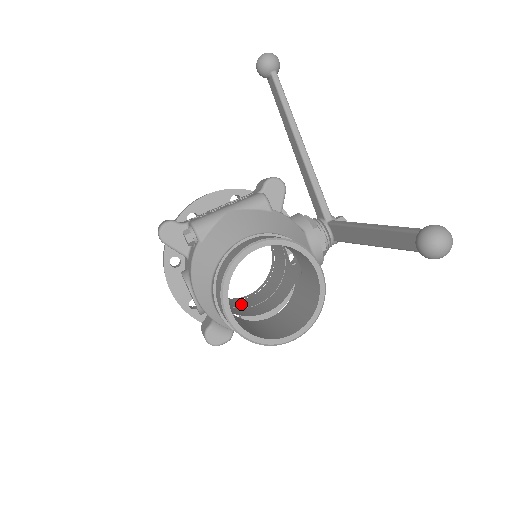
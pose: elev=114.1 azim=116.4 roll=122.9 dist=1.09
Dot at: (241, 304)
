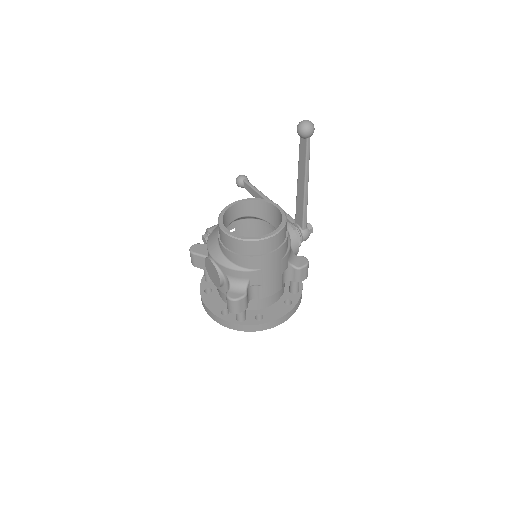
Dot at: (257, 298)
